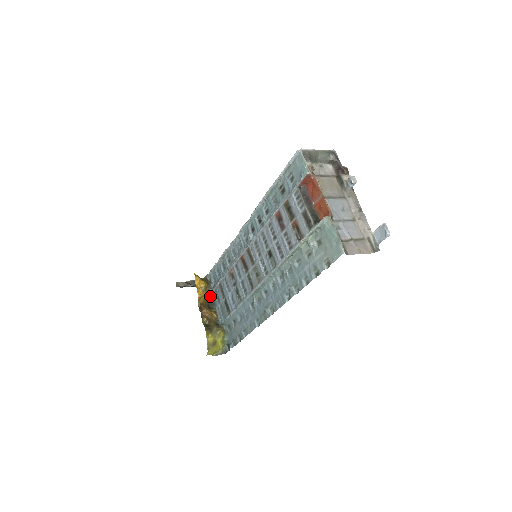
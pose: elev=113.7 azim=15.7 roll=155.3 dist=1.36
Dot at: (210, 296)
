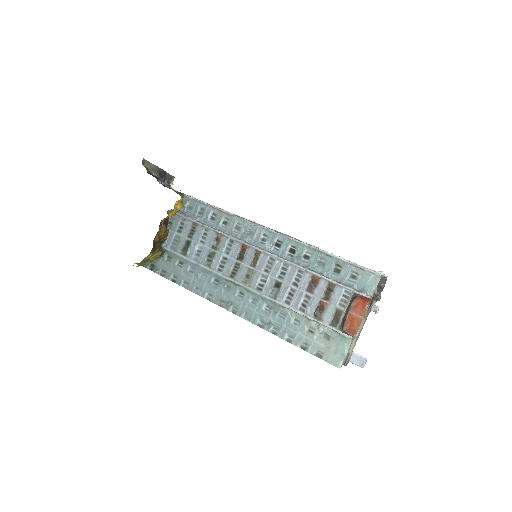
Dot at: occluded
